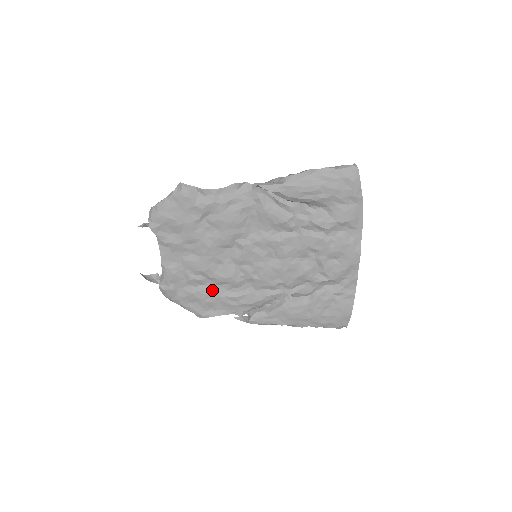
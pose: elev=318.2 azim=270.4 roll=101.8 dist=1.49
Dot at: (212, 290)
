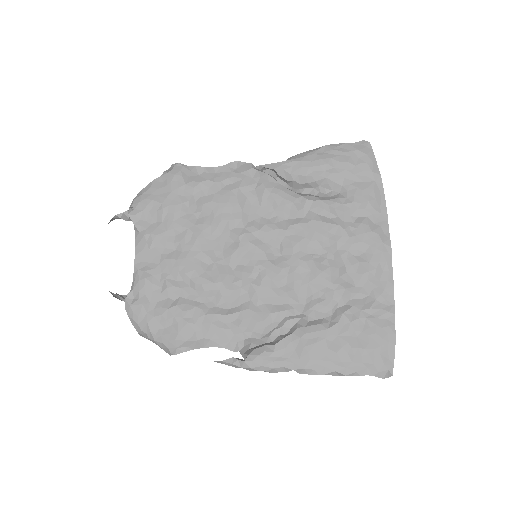
Dot at: (195, 305)
